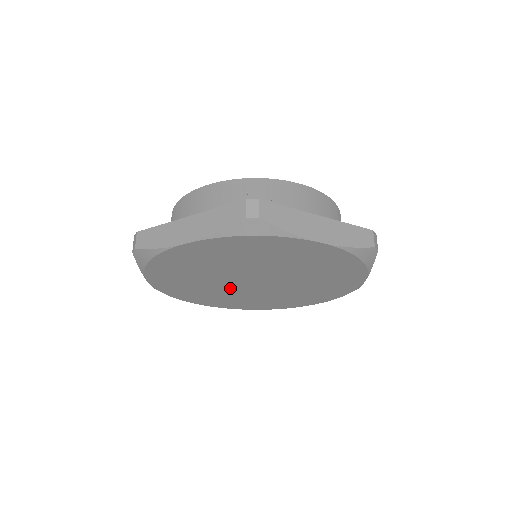
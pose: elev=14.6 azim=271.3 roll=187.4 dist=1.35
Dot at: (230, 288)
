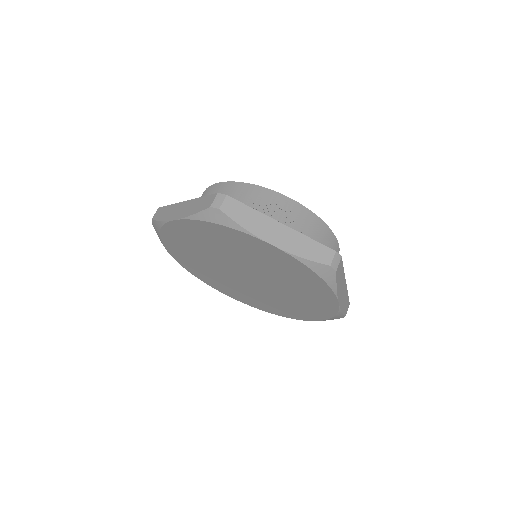
Dot at: (218, 263)
